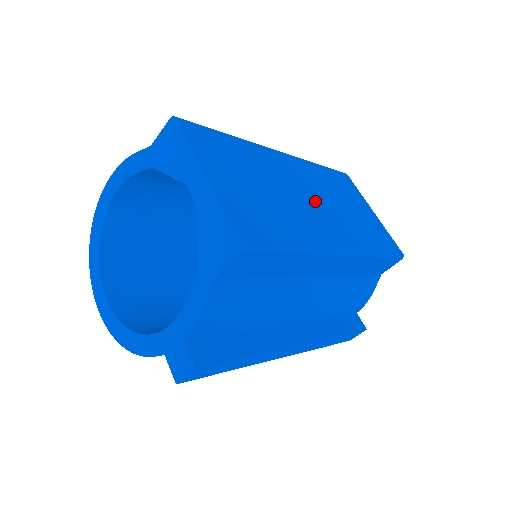
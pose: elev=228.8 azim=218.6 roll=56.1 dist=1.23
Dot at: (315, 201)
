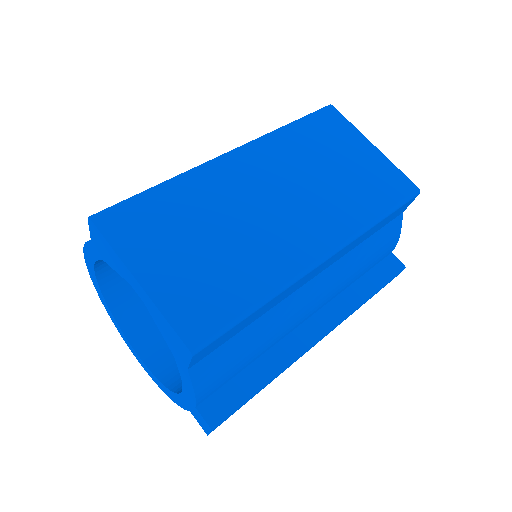
Dot at: (283, 201)
